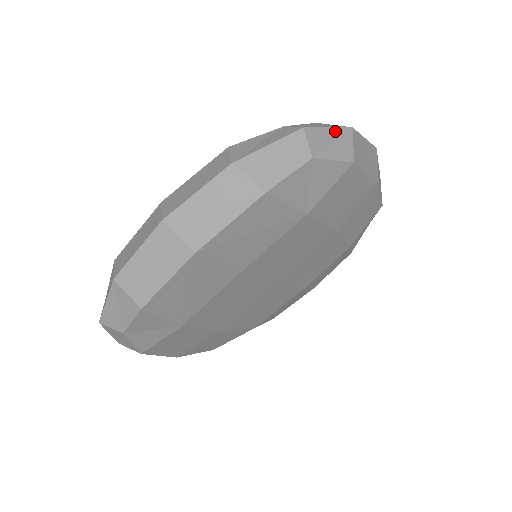
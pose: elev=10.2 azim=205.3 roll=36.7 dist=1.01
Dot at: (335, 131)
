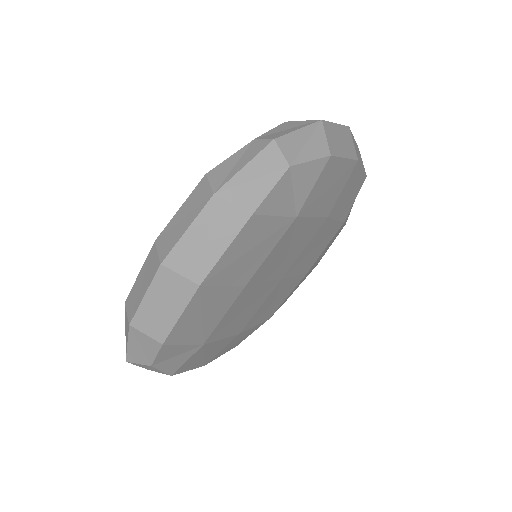
Dot at: occluded
